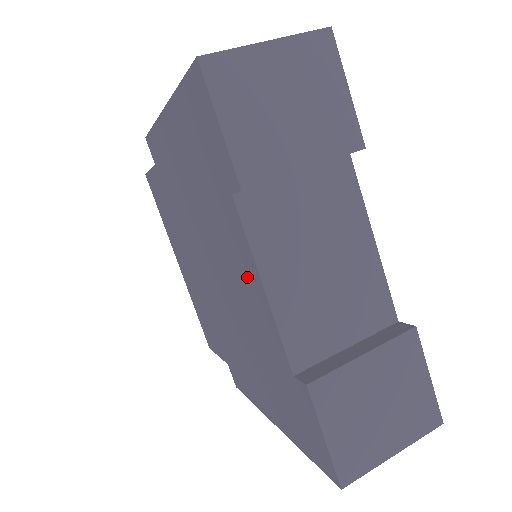
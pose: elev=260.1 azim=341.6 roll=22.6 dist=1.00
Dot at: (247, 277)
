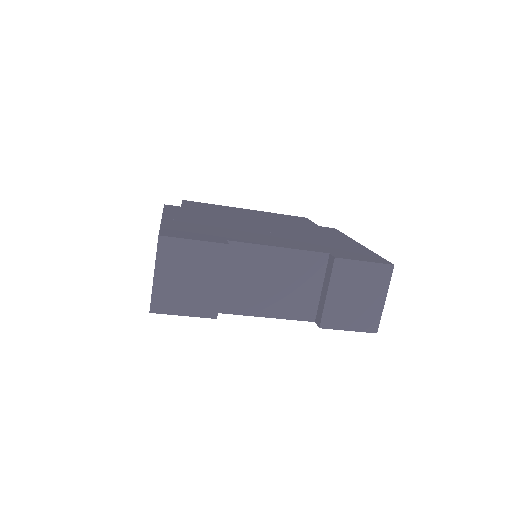
Dot at: occluded
